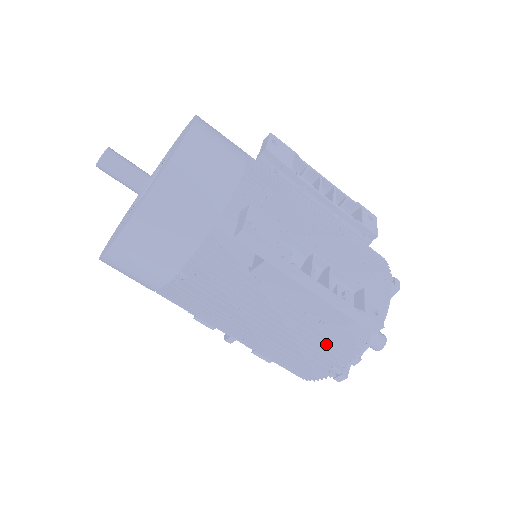
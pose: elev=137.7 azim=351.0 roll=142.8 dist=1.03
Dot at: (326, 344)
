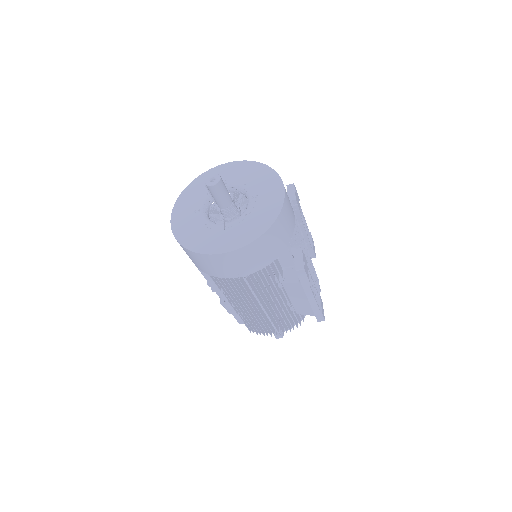
Dot at: (286, 320)
